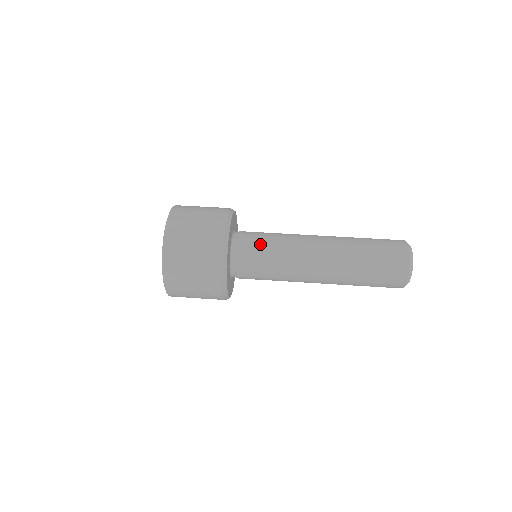
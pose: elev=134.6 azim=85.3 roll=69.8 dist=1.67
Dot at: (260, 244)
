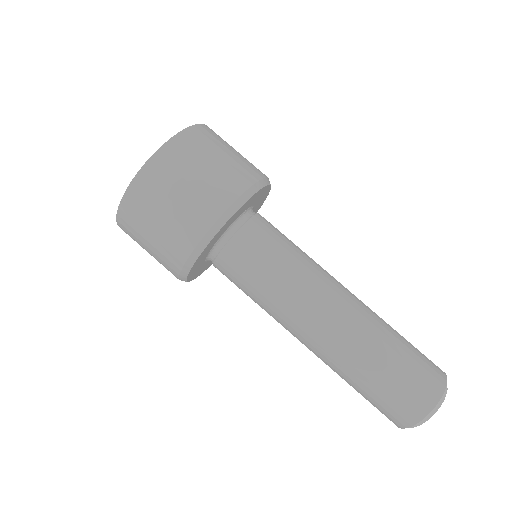
Dot at: (242, 280)
